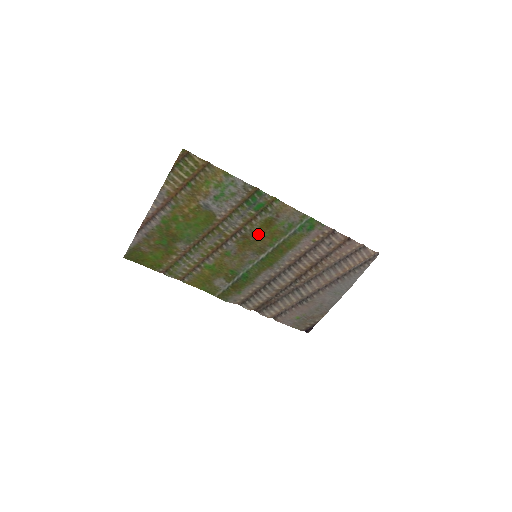
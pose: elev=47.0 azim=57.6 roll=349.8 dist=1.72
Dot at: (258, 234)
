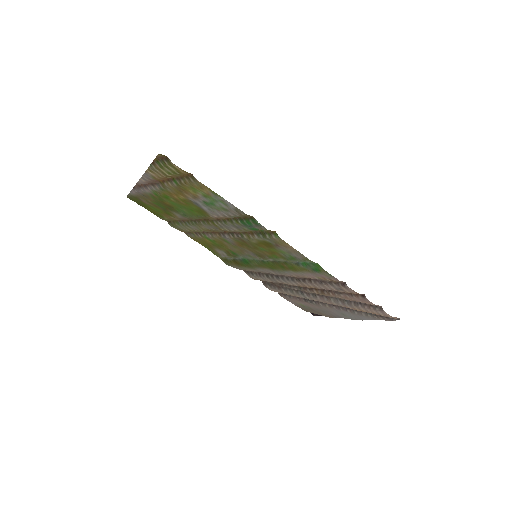
Dot at: (256, 245)
